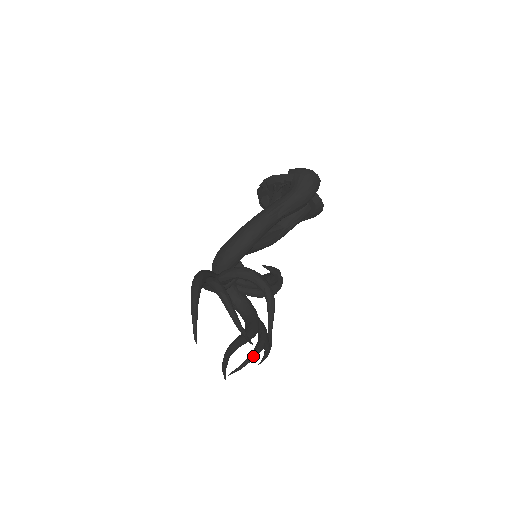
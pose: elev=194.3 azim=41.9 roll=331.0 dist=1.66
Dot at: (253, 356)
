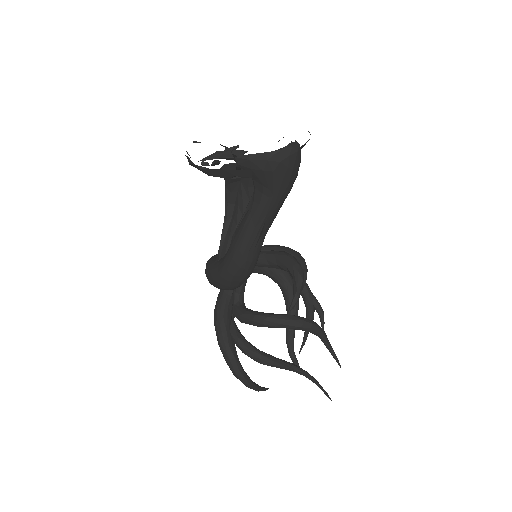
Dot at: occluded
